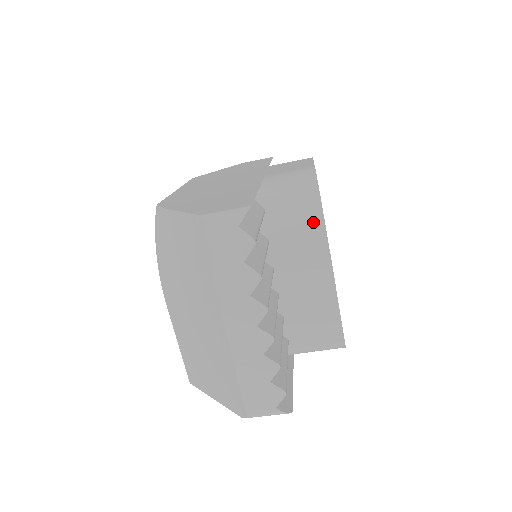
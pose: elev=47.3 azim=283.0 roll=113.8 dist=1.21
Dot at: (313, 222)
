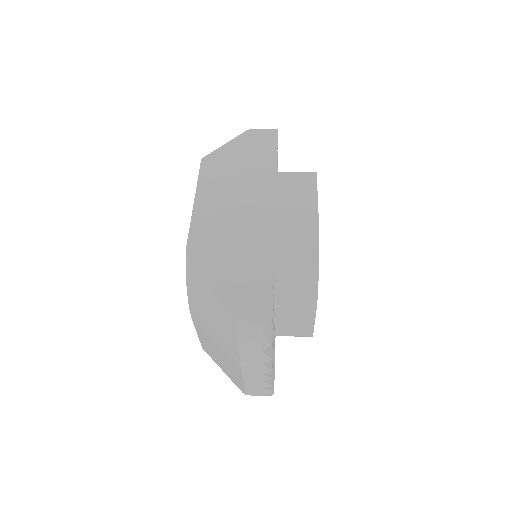
Dot at: (310, 284)
